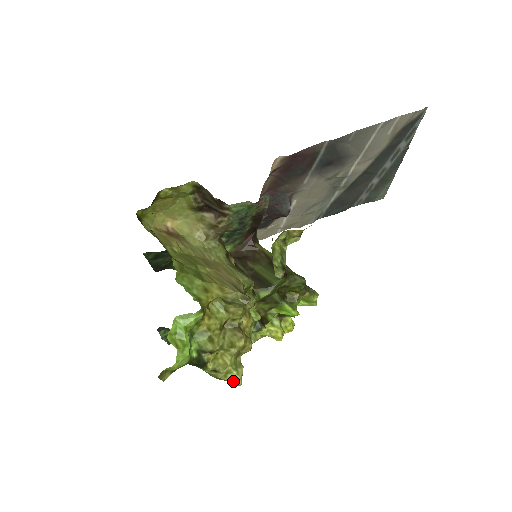
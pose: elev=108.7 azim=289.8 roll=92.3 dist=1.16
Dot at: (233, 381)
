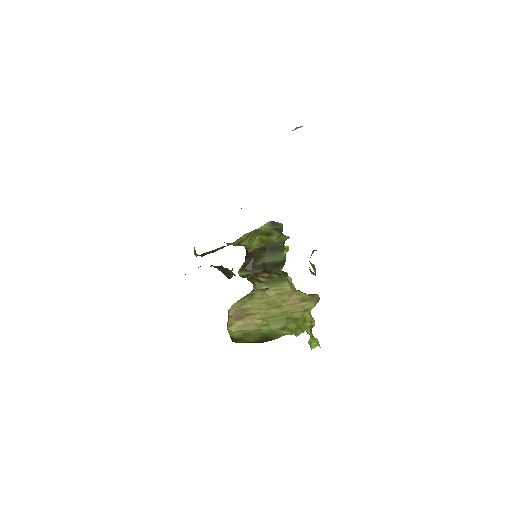
Dot at: occluded
